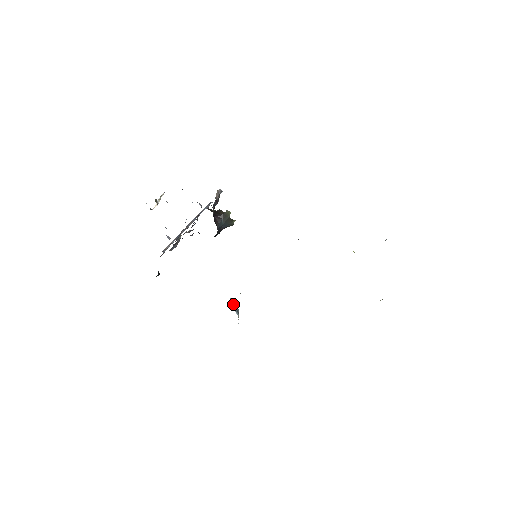
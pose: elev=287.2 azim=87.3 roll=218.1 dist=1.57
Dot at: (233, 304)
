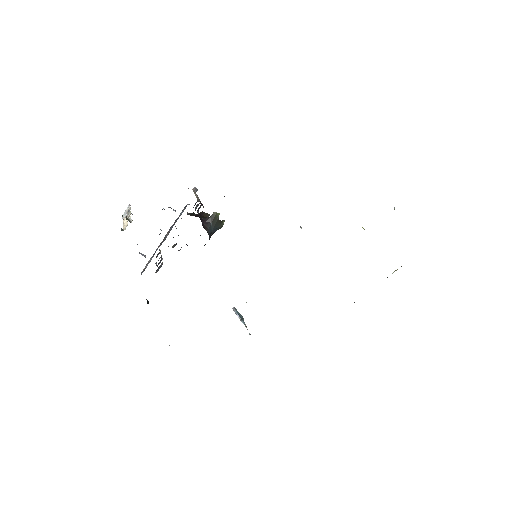
Dot at: (237, 314)
